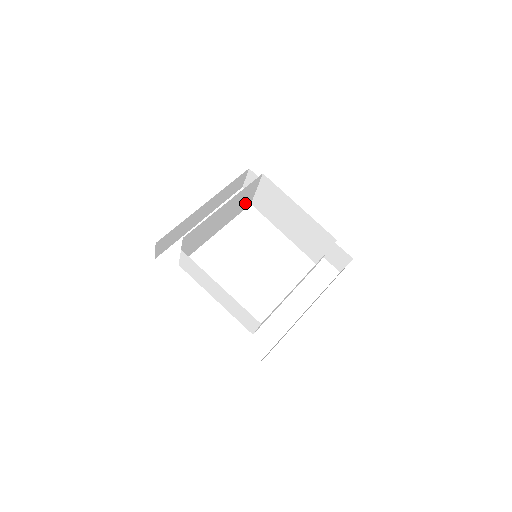
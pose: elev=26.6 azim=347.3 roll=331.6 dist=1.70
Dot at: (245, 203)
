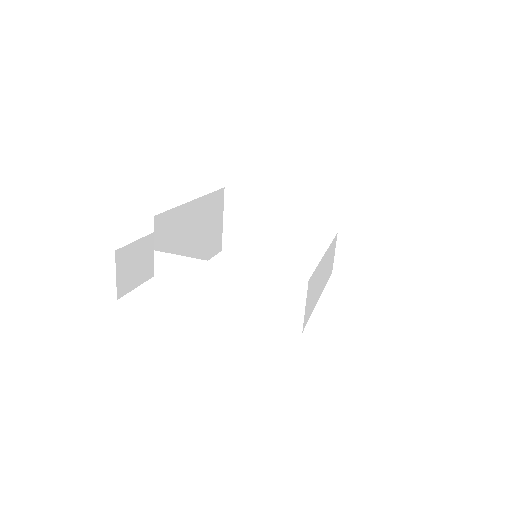
Dot at: (215, 238)
